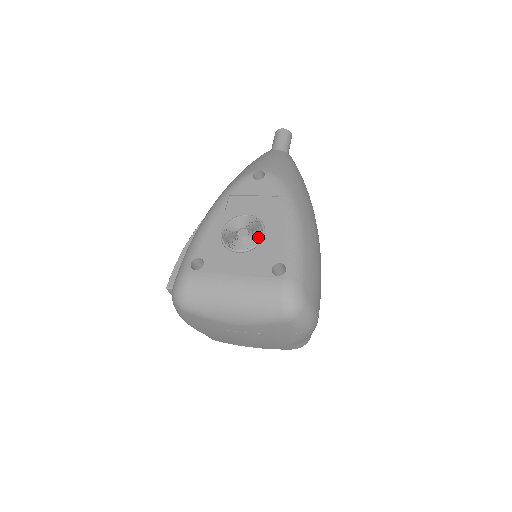
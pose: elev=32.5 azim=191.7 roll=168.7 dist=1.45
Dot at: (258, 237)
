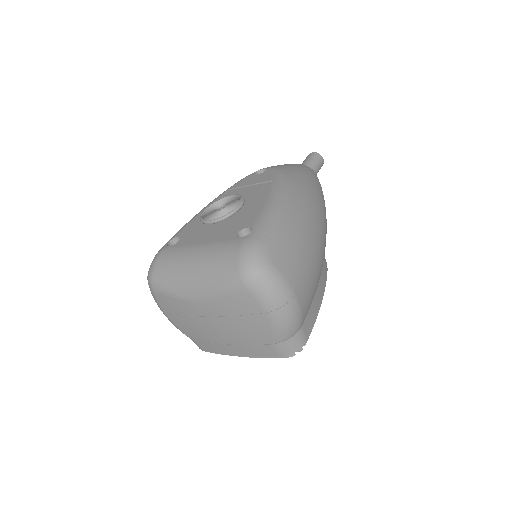
Dot at: (233, 208)
